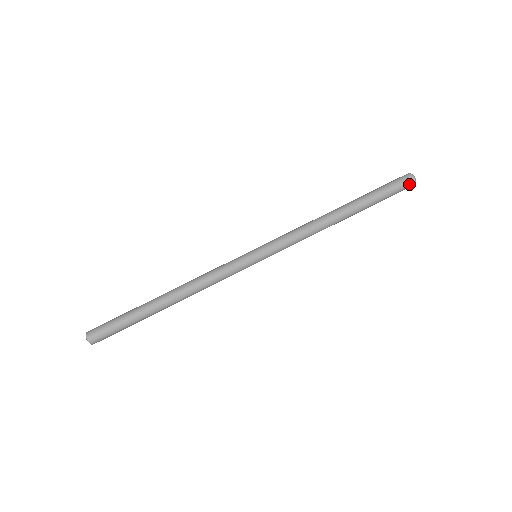
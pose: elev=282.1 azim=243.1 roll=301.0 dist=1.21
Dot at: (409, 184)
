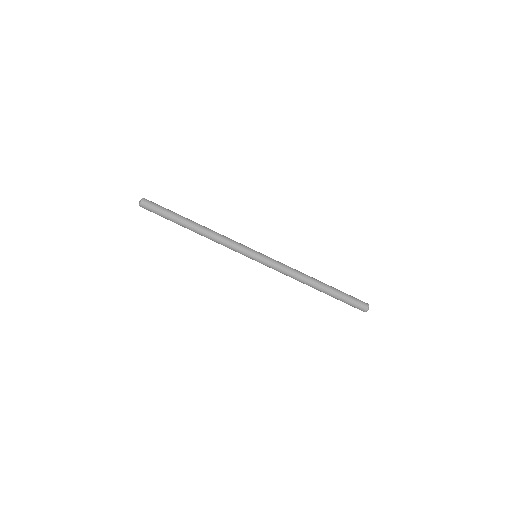
Dot at: (360, 309)
